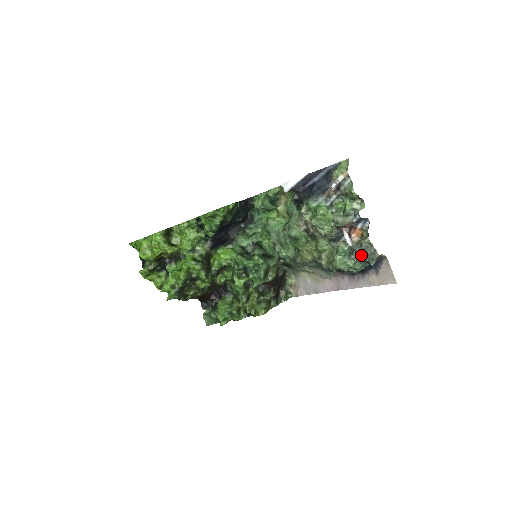
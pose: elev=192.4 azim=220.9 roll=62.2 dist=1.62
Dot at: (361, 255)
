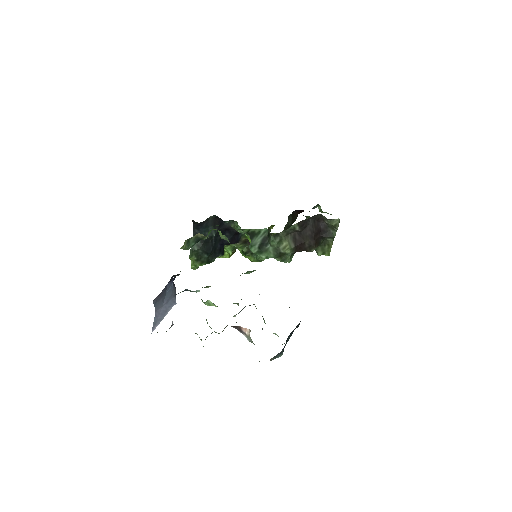
Dot at: occluded
